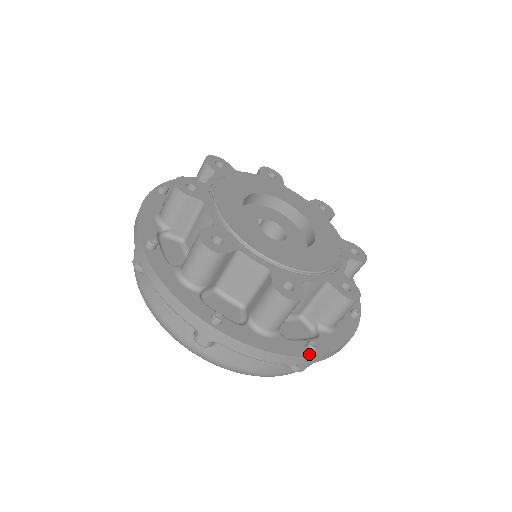
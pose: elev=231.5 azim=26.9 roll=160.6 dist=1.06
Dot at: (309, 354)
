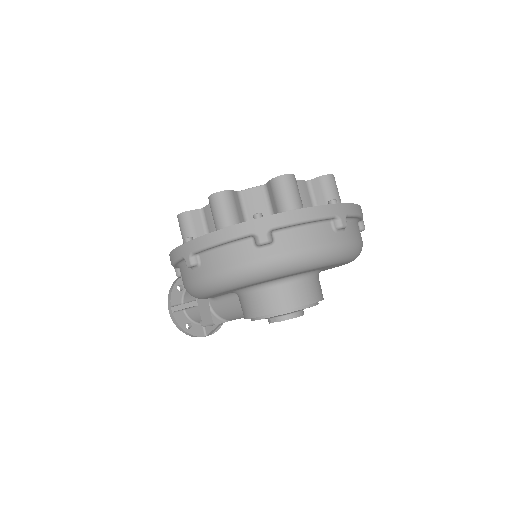
Dot at: occluded
